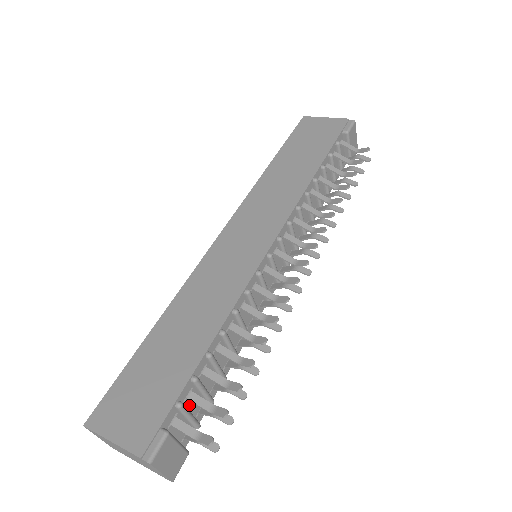
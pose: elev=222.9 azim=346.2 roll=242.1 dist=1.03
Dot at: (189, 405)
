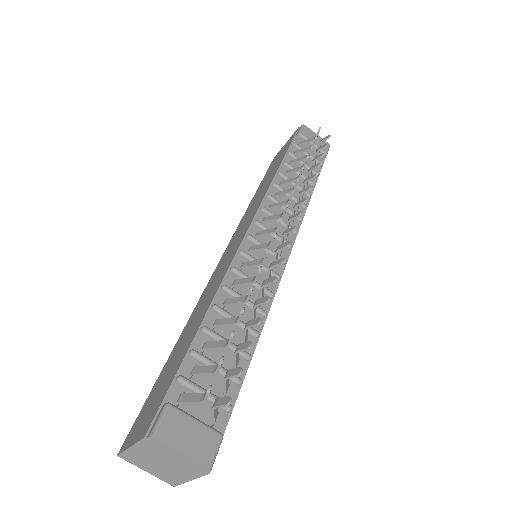
Dot at: (202, 384)
